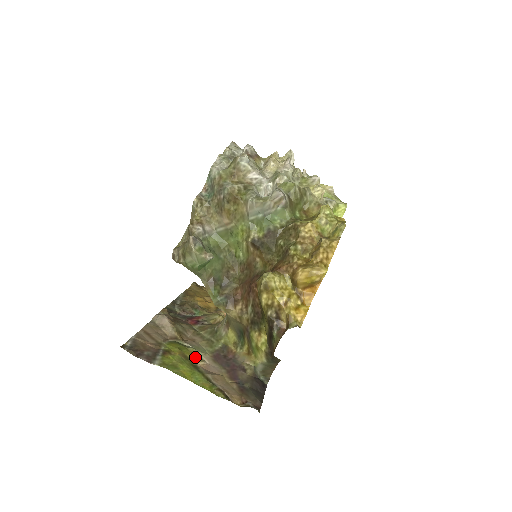
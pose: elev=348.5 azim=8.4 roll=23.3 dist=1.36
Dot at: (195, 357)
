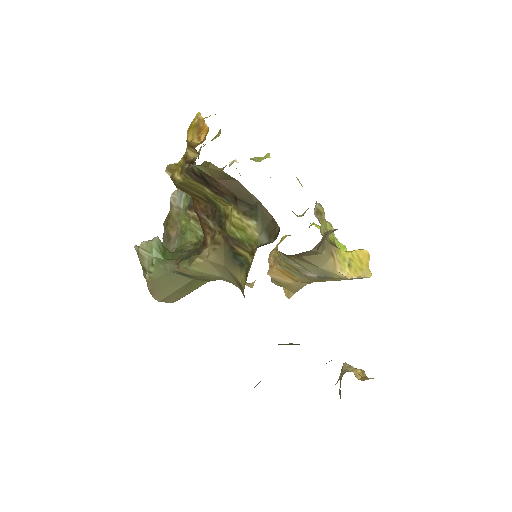
Dot at: occluded
